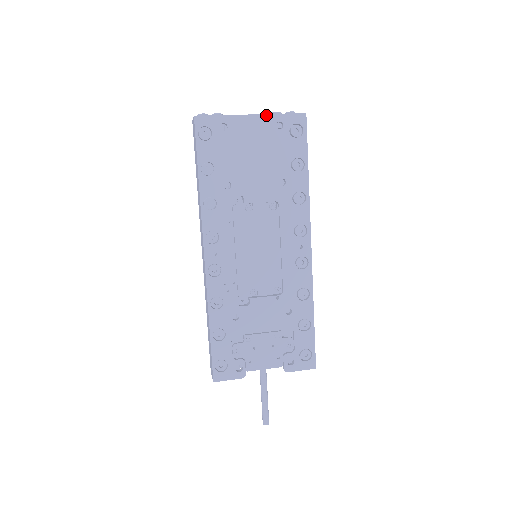
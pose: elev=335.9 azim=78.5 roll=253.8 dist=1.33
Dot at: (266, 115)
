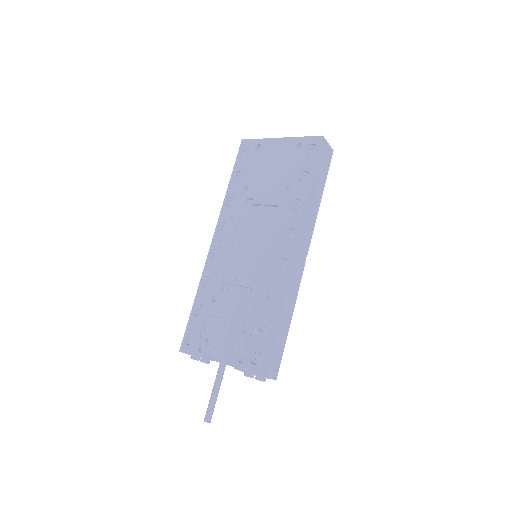
Dot at: (291, 138)
